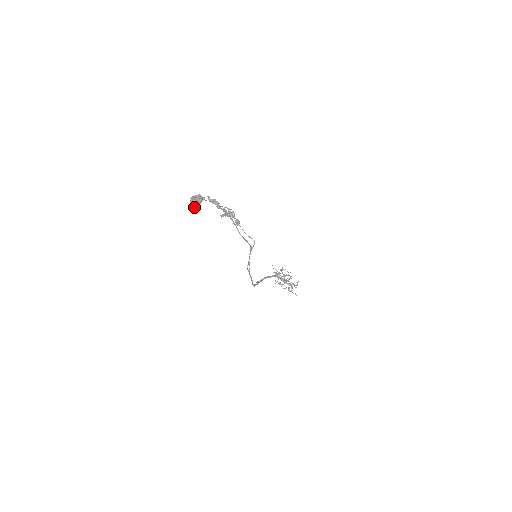
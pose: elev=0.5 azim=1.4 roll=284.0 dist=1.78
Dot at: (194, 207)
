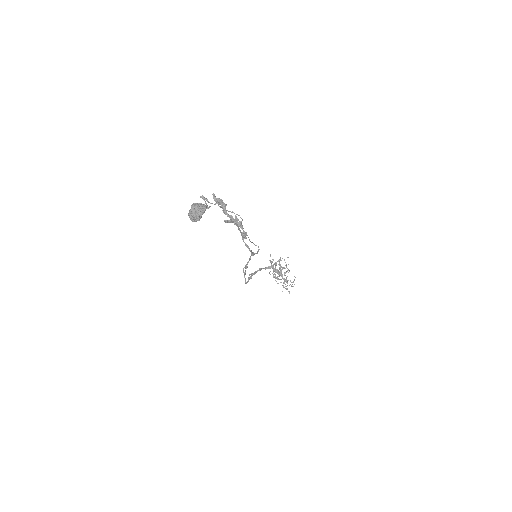
Dot at: (194, 218)
